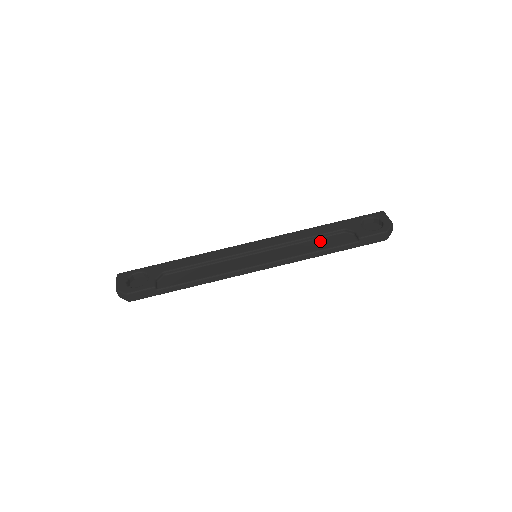
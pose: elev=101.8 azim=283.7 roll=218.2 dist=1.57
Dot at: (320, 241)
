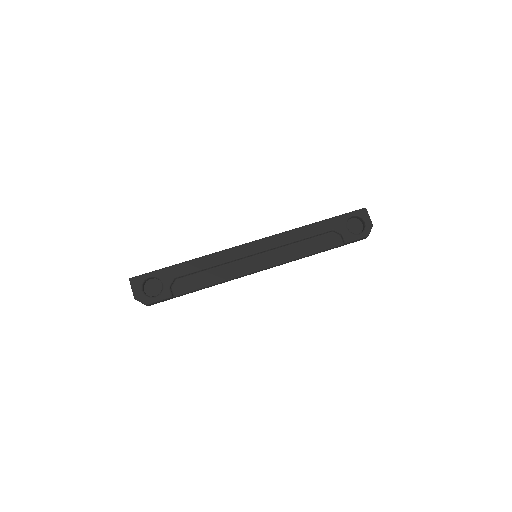
Dot at: (312, 242)
